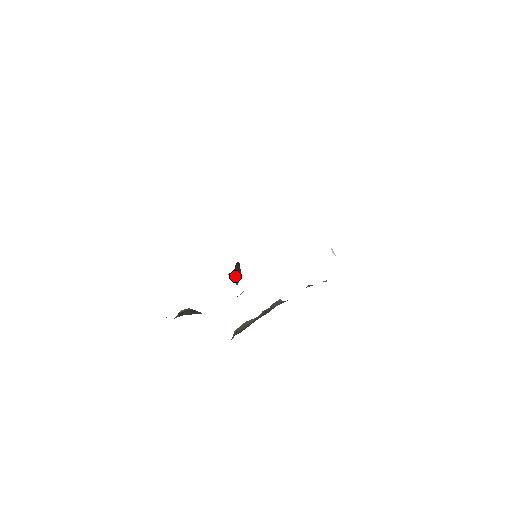
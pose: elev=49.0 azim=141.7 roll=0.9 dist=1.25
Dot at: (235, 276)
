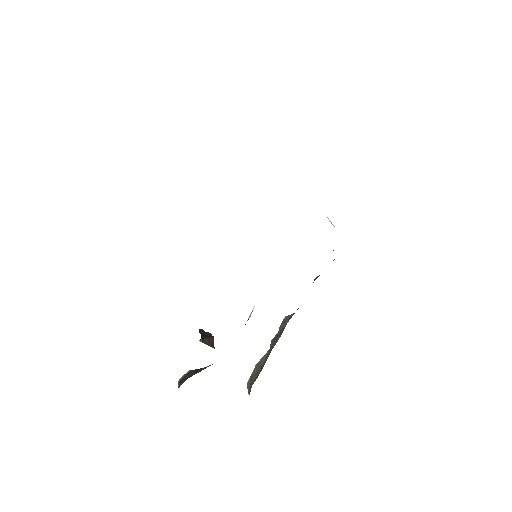
Dot at: (207, 339)
